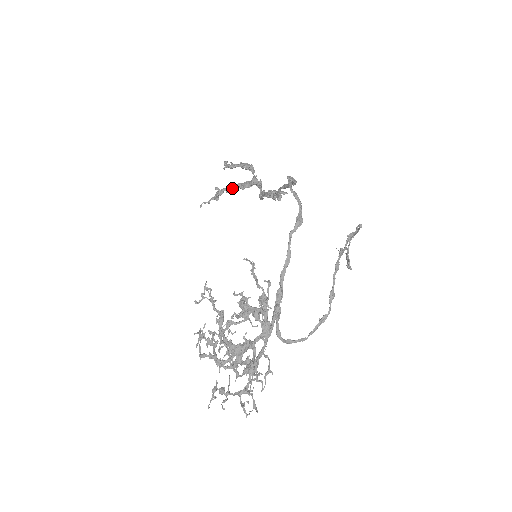
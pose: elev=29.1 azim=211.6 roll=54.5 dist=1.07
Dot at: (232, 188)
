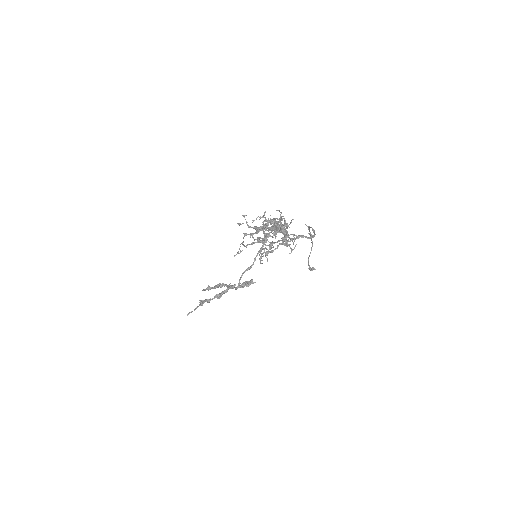
Dot at: (212, 299)
